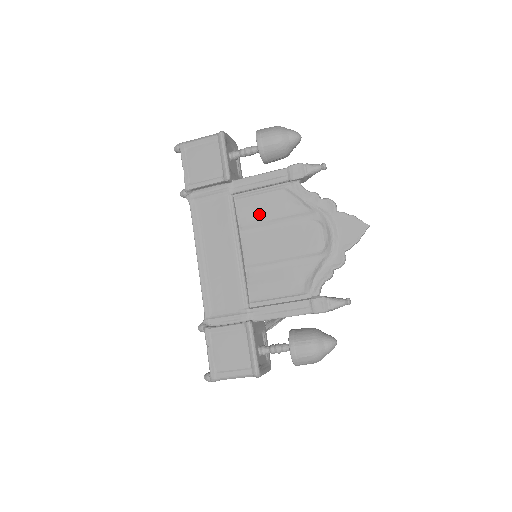
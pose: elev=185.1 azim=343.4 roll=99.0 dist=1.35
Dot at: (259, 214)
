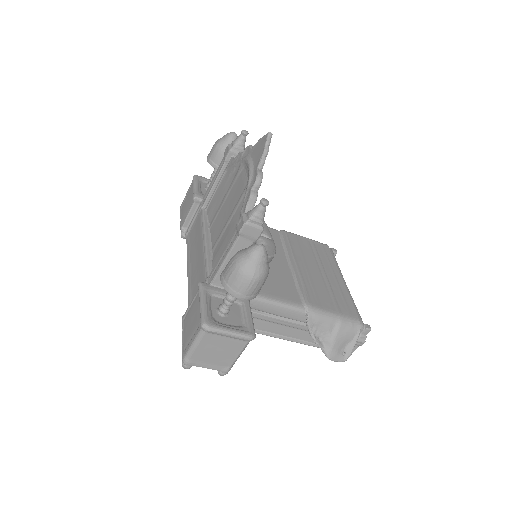
Dot at: (217, 204)
